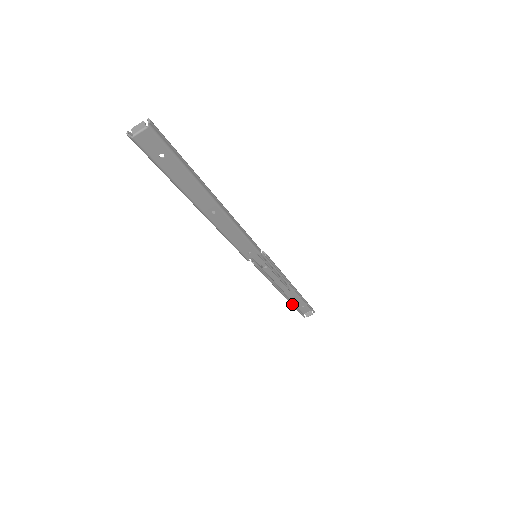
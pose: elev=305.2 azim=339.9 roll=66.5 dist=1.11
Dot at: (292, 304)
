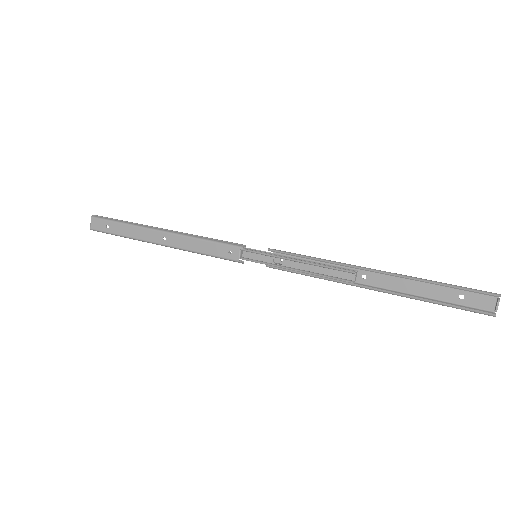
Dot at: (413, 298)
